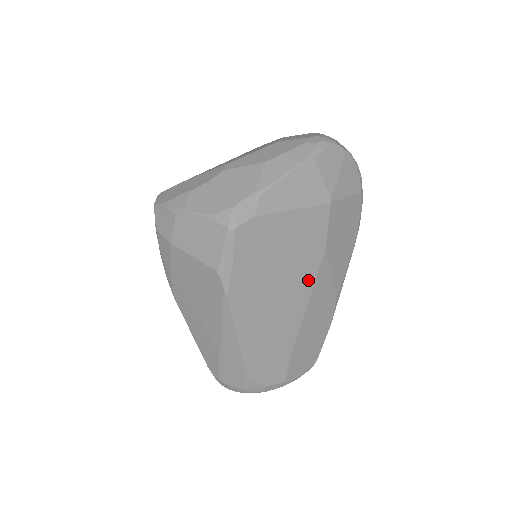
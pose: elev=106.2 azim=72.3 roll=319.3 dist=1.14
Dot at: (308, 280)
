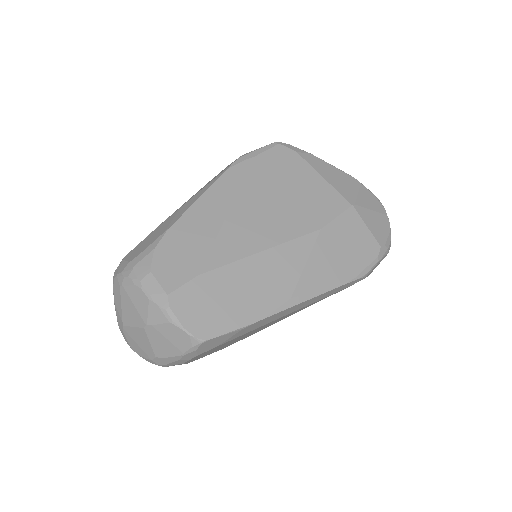
Dot at: (287, 232)
